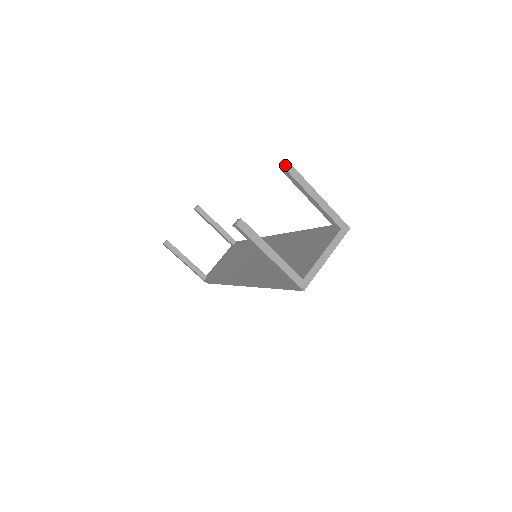
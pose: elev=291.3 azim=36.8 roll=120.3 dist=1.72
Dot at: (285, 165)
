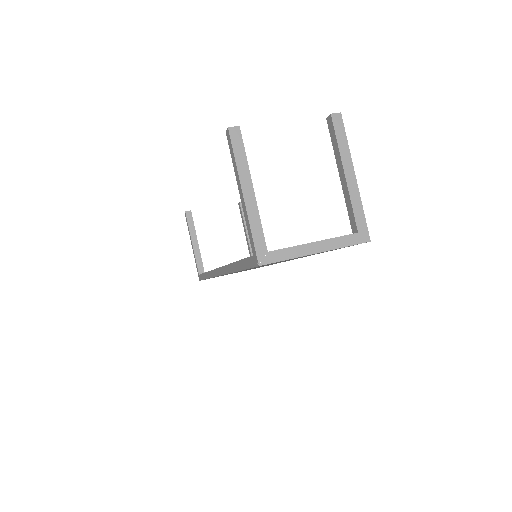
Dot at: (334, 113)
